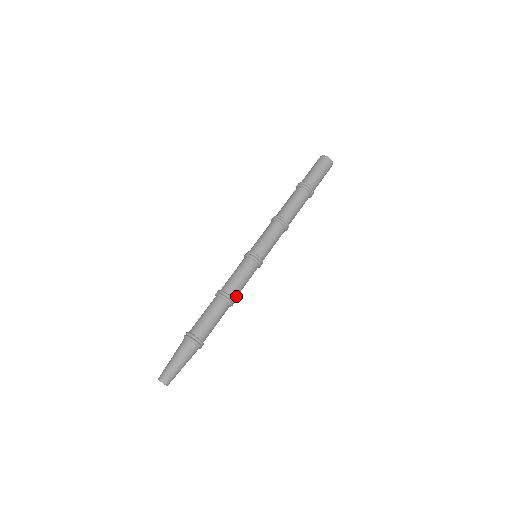
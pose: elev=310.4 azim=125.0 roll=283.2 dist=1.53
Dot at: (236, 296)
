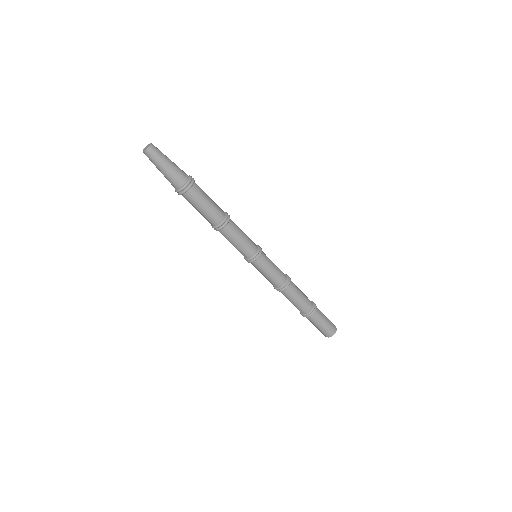
Dot at: (231, 226)
